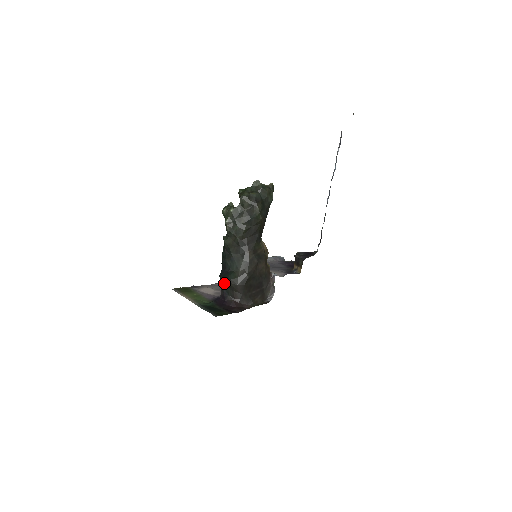
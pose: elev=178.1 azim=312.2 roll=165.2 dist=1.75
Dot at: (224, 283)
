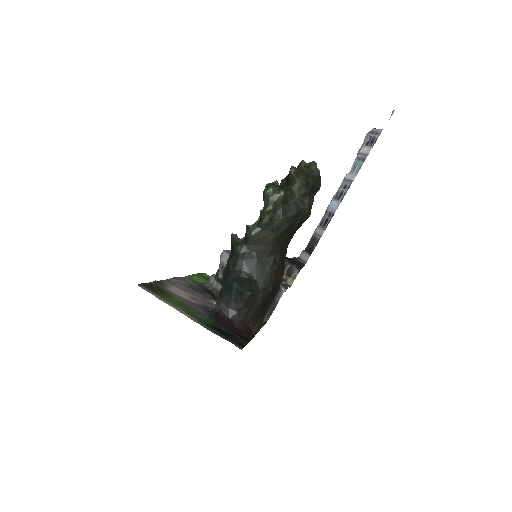
Dot at: (243, 296)
